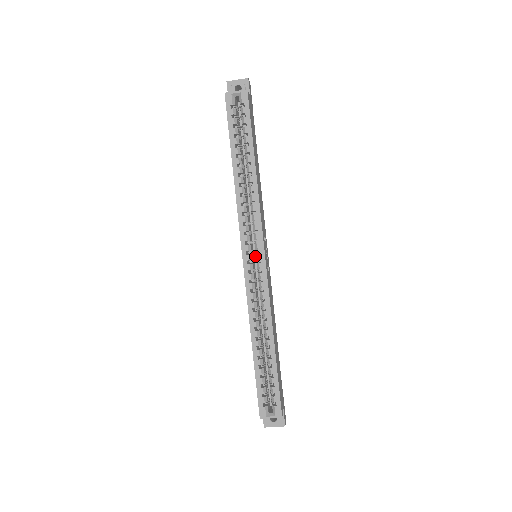
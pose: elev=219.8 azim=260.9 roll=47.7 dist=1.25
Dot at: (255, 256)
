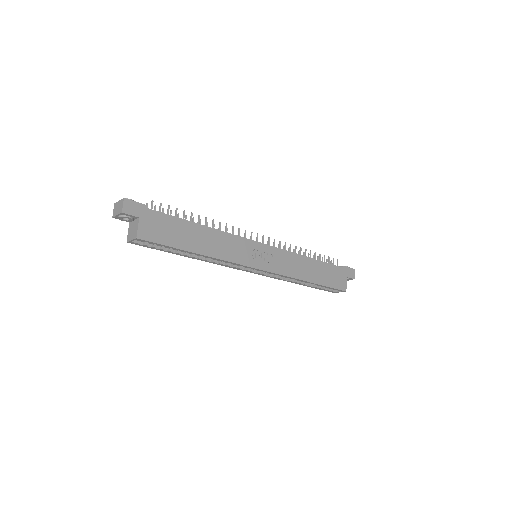
Dot at: occluded
